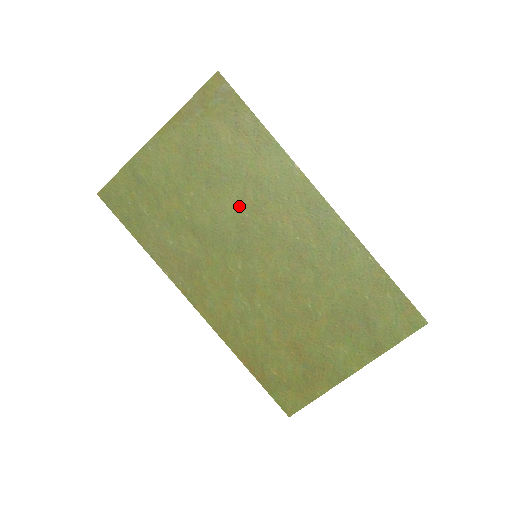
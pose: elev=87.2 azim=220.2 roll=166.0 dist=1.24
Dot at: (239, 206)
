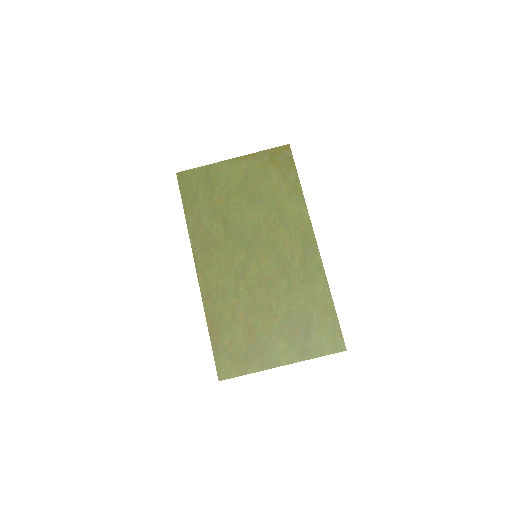
Dot at: (262, 221)
